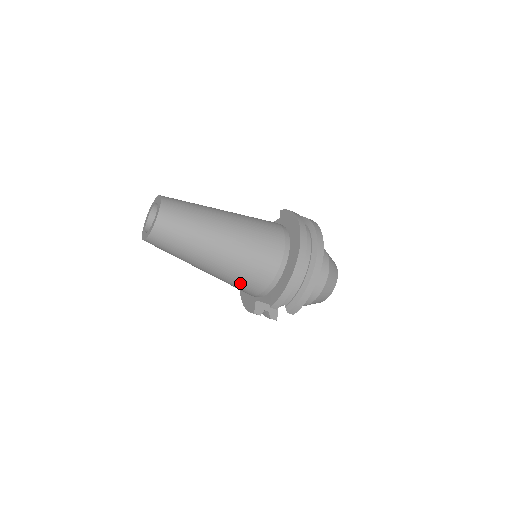
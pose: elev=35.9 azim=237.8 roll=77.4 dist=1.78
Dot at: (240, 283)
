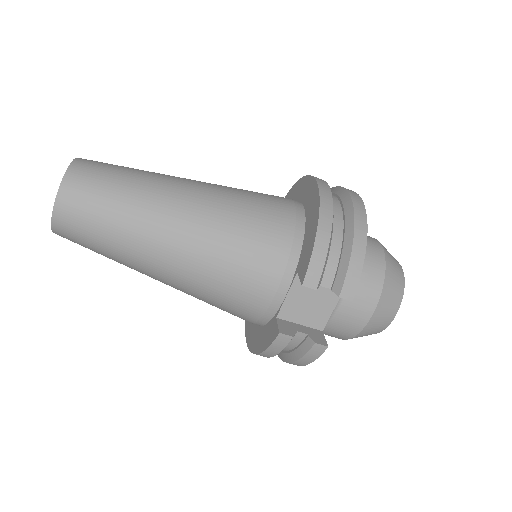
Dot at: (236, 269)
